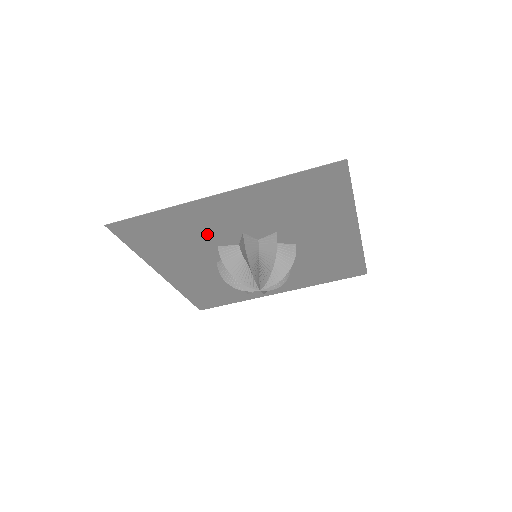
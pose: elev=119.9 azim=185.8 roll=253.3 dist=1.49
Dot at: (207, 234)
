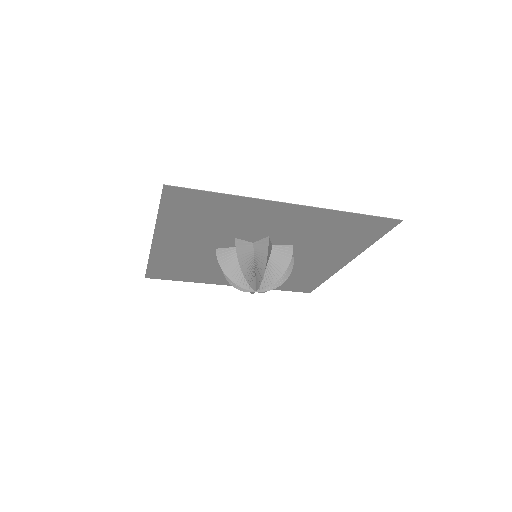
Dot at: (240, 226)
